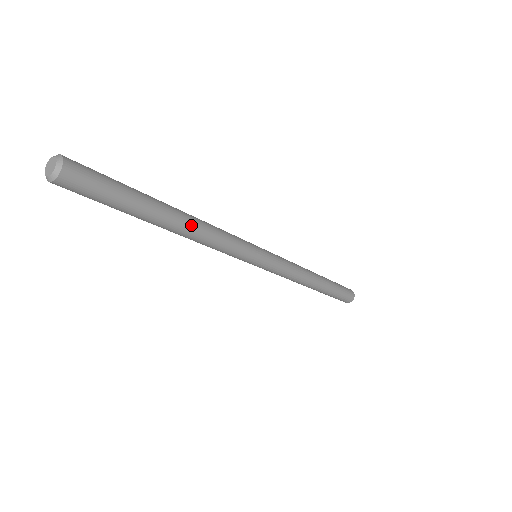
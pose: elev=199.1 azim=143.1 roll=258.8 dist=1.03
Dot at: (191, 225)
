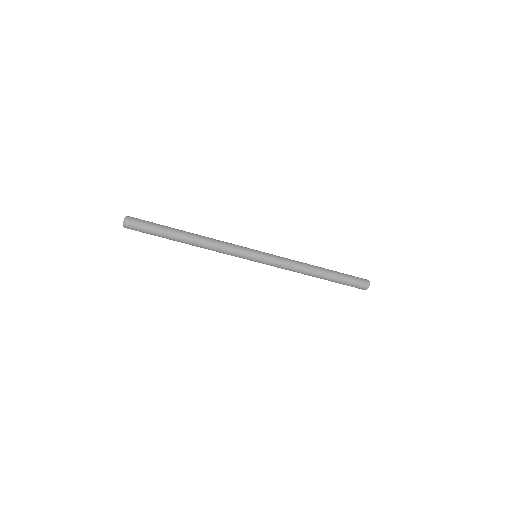
Dot at: (198, 239)
